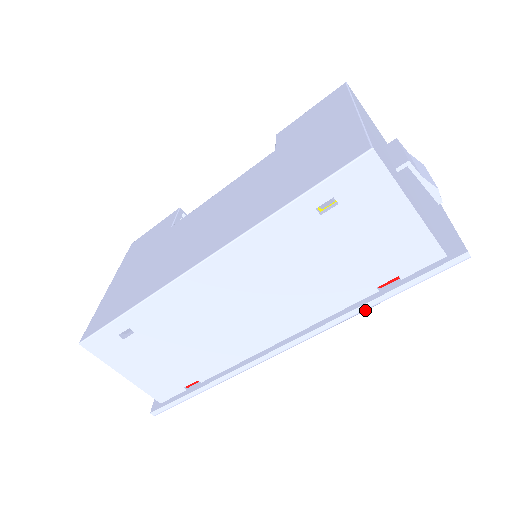
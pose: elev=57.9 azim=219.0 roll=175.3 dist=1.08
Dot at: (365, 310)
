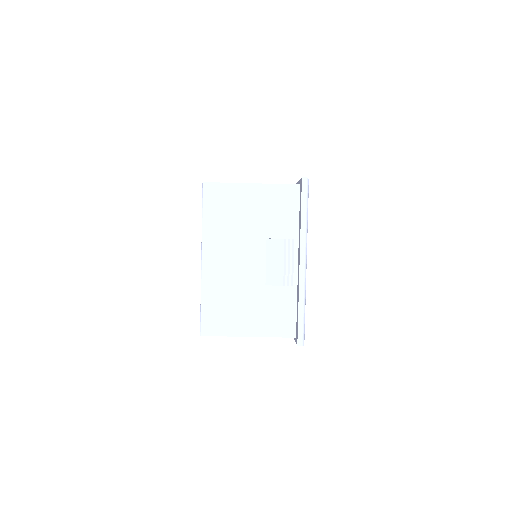
Dot at: occluded
